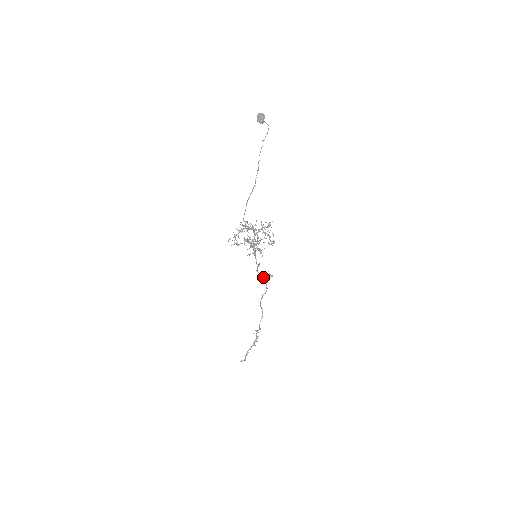
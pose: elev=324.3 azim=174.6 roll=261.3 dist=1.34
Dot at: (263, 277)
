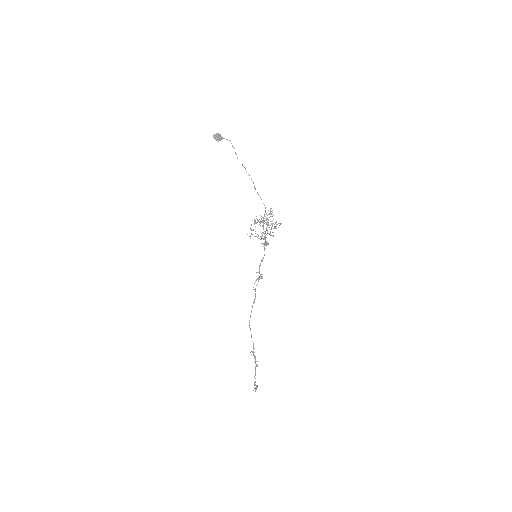
Dot at: (258, 279)
